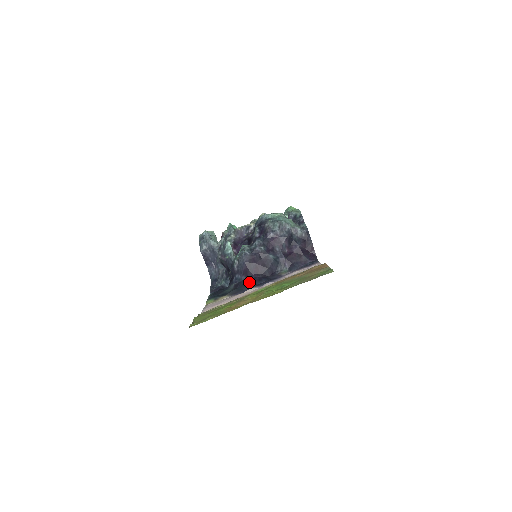
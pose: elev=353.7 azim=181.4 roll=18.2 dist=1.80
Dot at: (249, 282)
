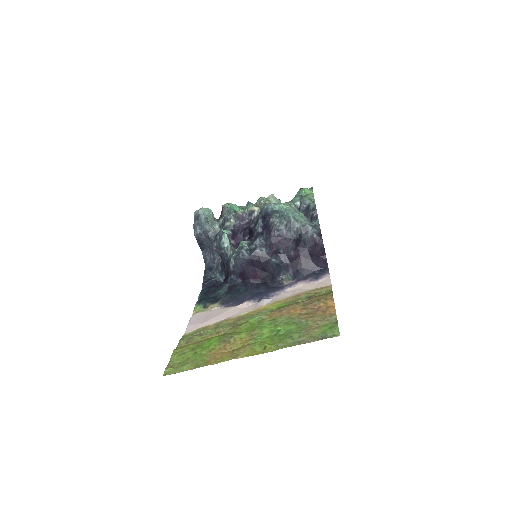
Dot at: (245, 288)
